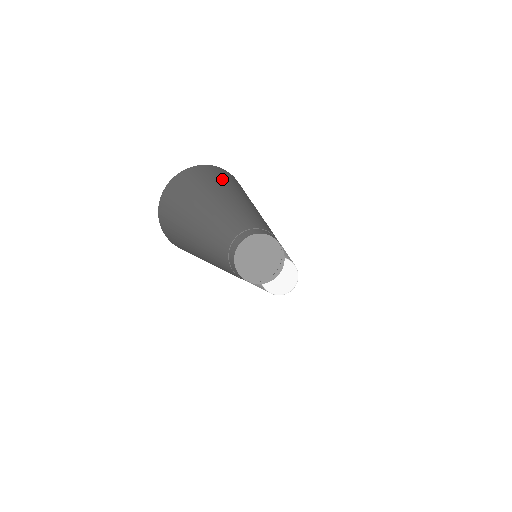
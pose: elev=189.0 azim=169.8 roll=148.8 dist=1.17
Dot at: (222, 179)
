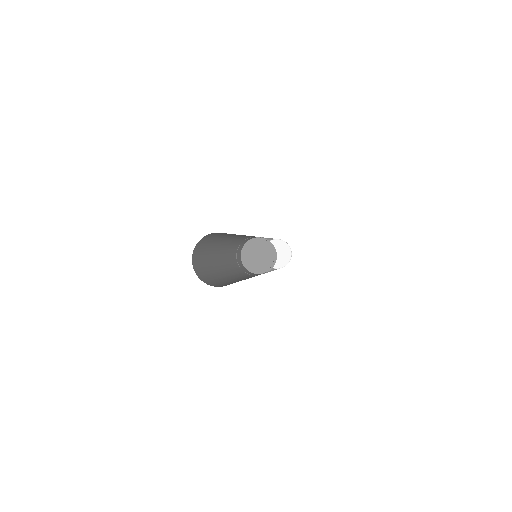
Dot at: occluded
